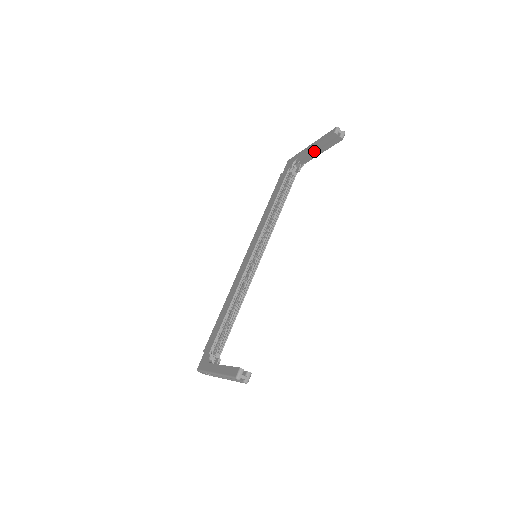
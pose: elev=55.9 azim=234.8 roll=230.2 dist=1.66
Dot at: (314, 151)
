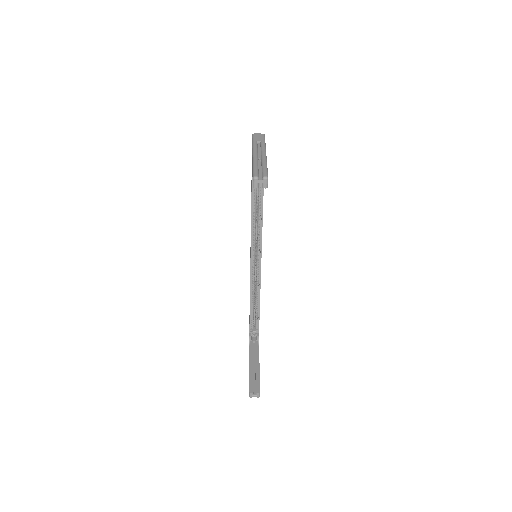
Dot at: occluded
